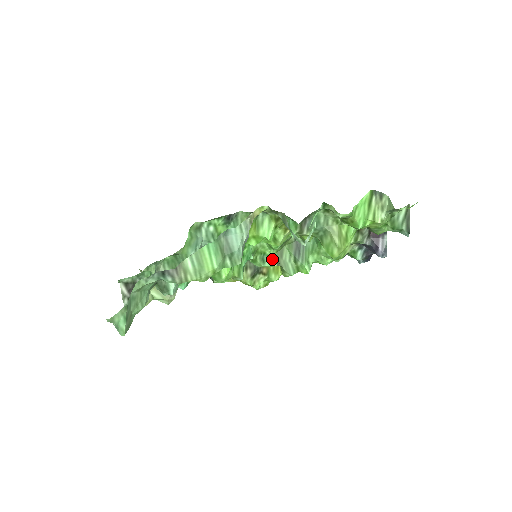
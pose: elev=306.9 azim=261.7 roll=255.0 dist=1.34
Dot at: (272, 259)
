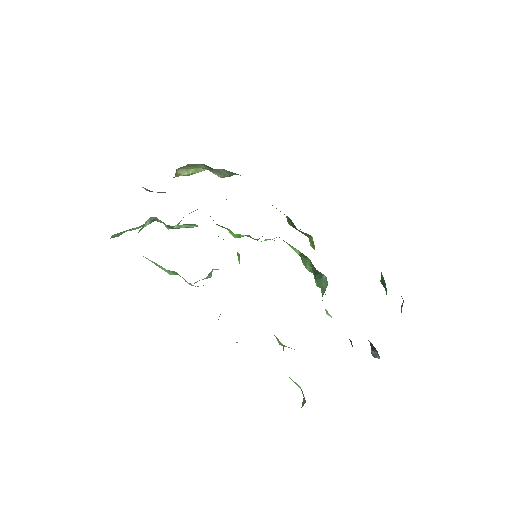
Dot at: (296, 250)
